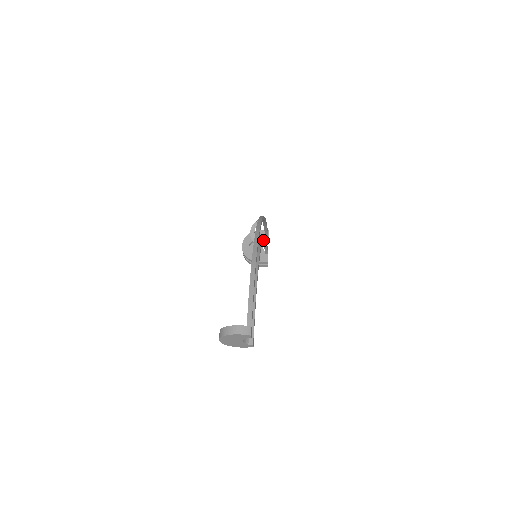
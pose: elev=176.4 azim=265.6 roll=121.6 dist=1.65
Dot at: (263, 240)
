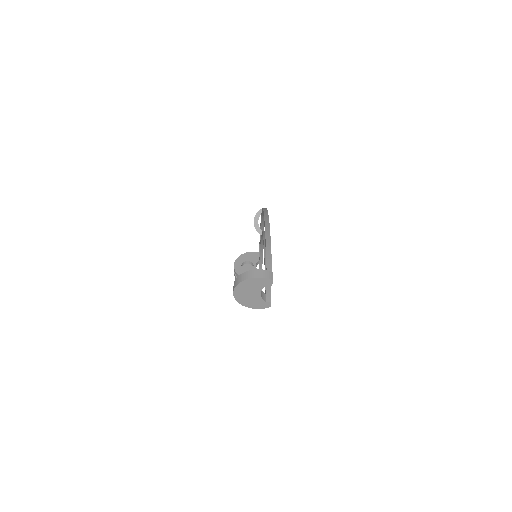
Dot at: (261, 248)
